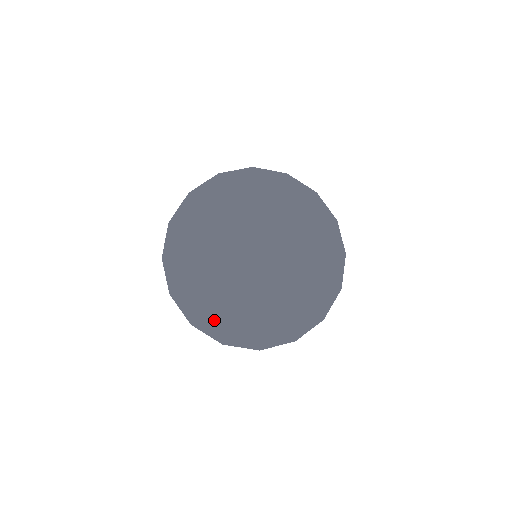
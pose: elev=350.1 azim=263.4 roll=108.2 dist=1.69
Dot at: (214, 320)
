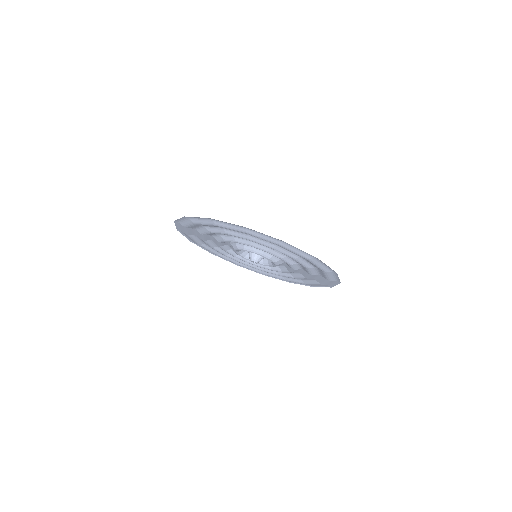
Dot at: occluded
